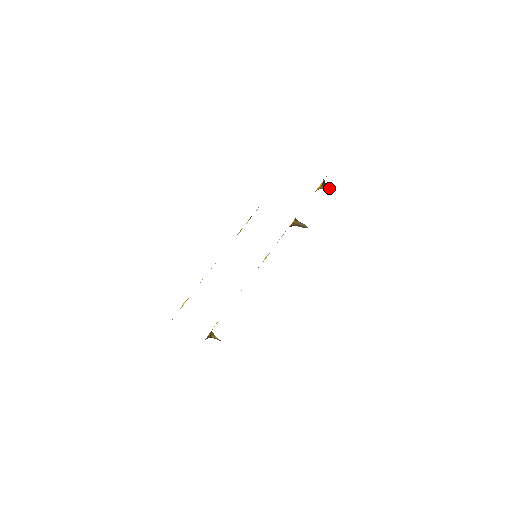
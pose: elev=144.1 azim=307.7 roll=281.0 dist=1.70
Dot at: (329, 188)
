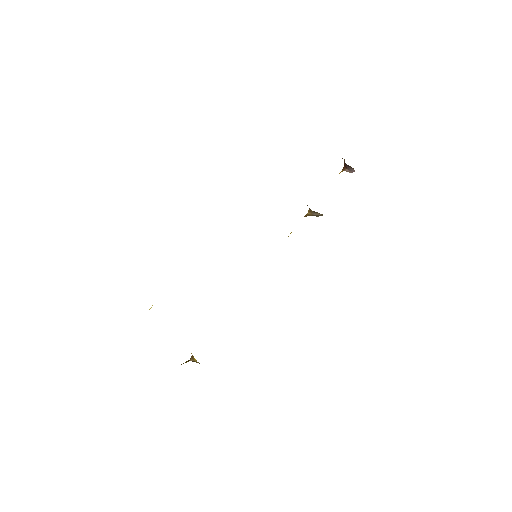
Dot at: (351, 169)
